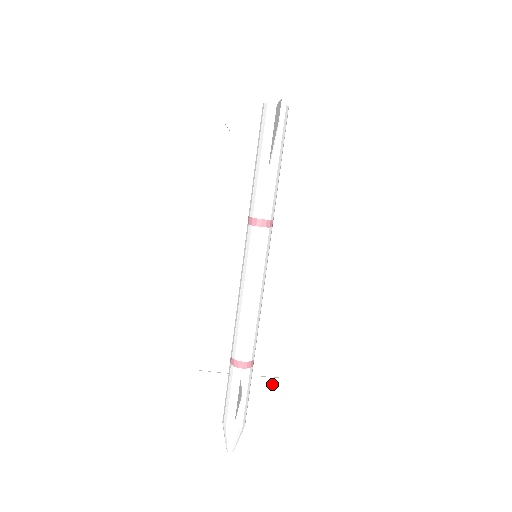
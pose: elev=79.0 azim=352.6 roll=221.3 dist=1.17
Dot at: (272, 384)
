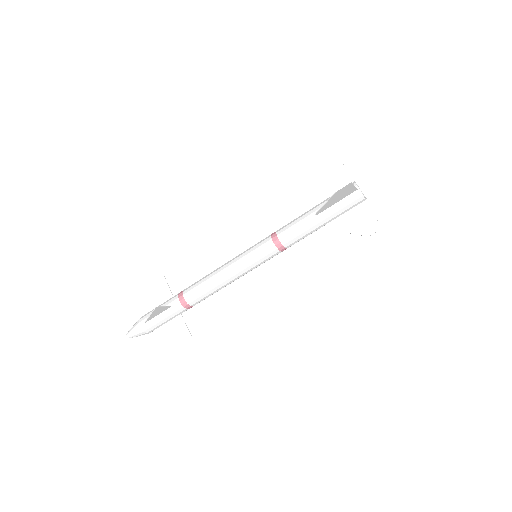
Dot at: (184, 332)
